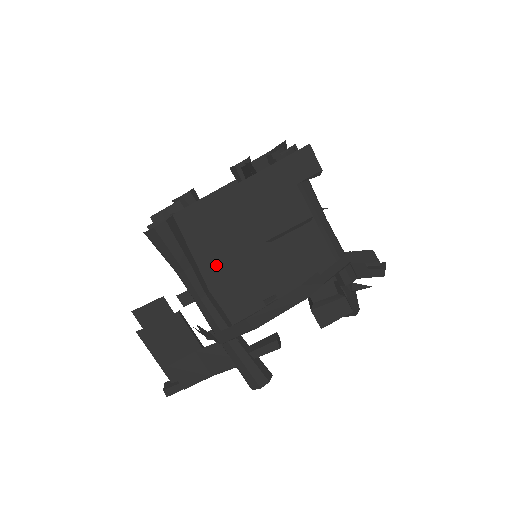
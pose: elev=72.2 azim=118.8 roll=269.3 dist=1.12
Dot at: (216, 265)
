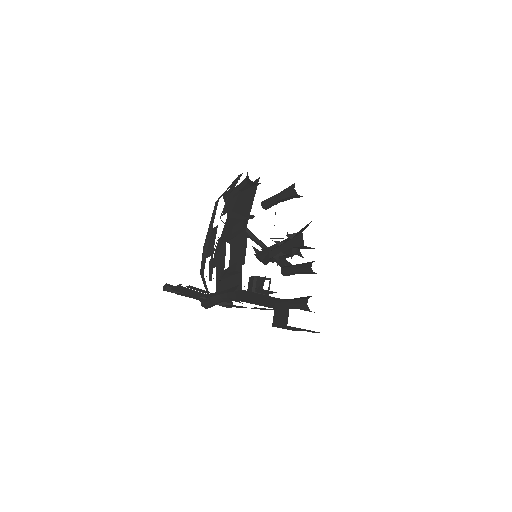
Dot at: (244, 297)
